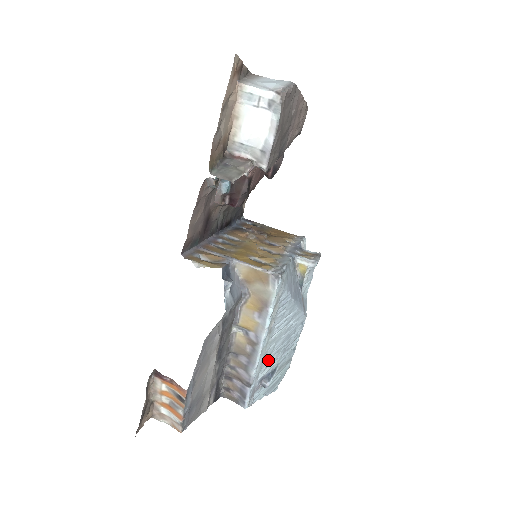
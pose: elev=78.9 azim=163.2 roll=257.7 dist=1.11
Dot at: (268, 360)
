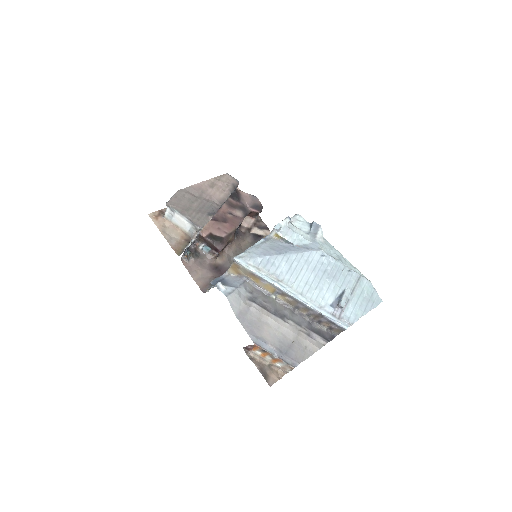
Dot at: (316, 293)
